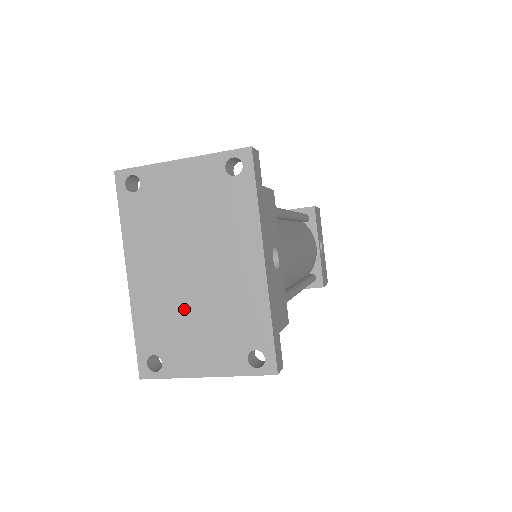
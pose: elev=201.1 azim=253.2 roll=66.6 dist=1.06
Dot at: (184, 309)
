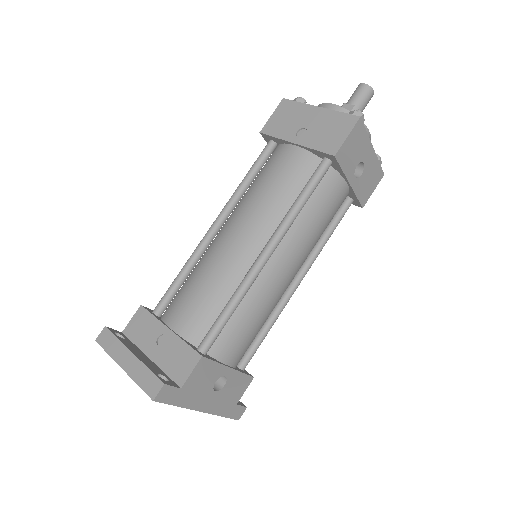
Dot at: occluded
